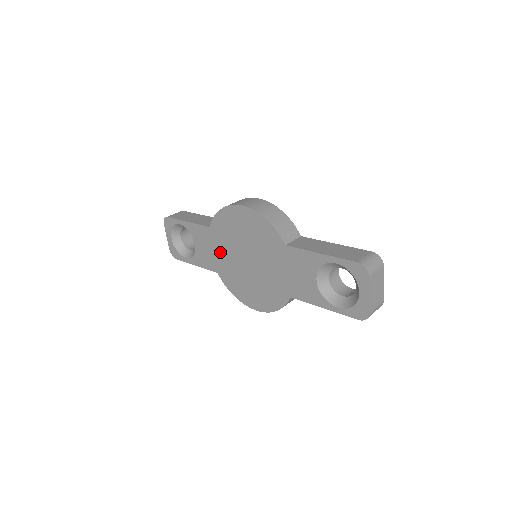
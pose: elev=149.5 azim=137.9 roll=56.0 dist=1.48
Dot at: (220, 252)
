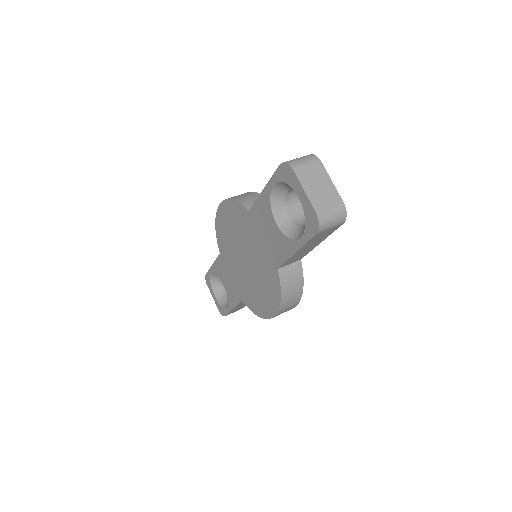
Dot at: (233, 273)
